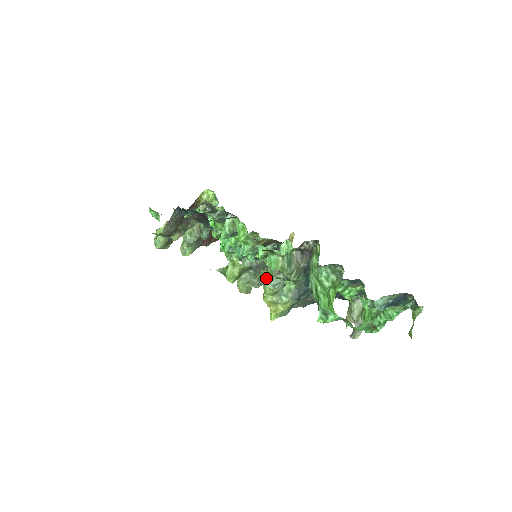
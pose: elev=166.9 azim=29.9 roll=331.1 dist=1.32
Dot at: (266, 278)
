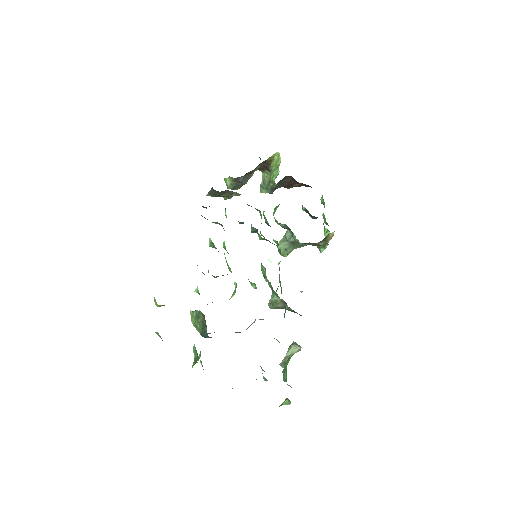
Dot at: occluded
